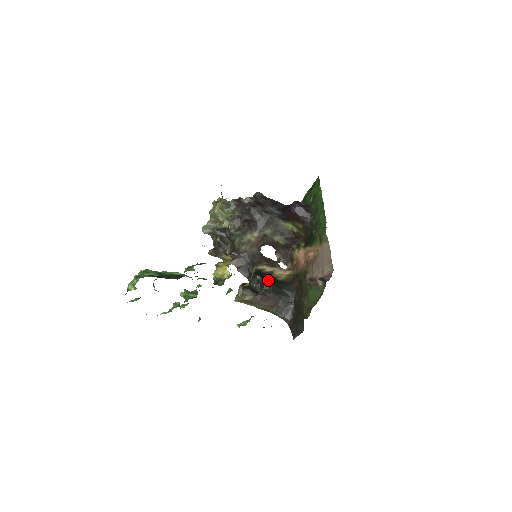
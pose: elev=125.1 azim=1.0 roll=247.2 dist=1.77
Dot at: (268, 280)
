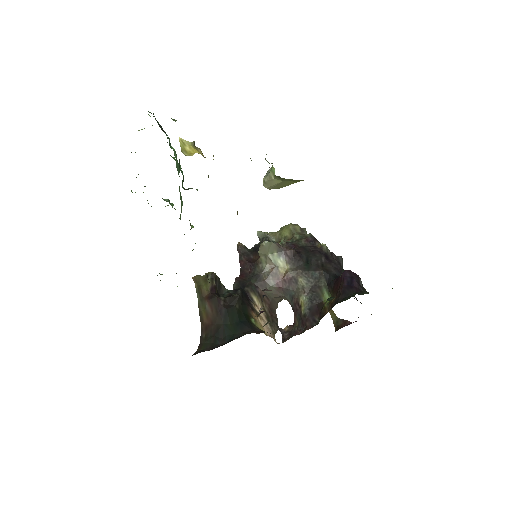
Dot at: (240, 299)
